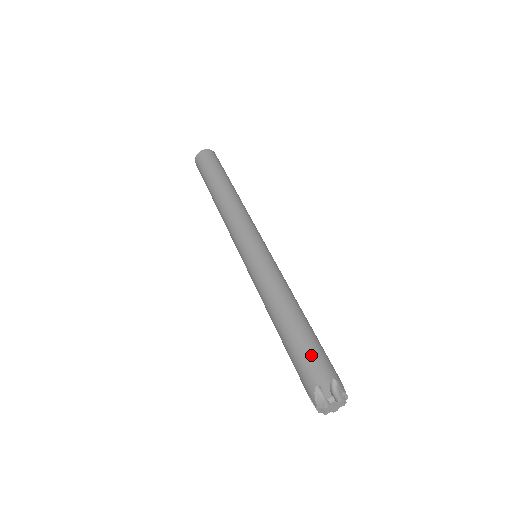
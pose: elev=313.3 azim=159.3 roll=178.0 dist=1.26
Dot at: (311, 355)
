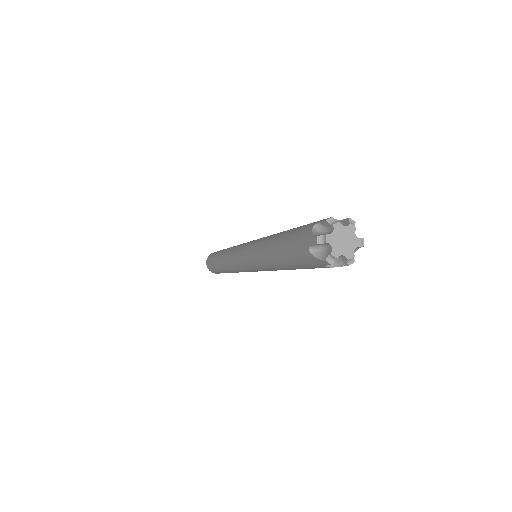
Dot at: (307, 224)
